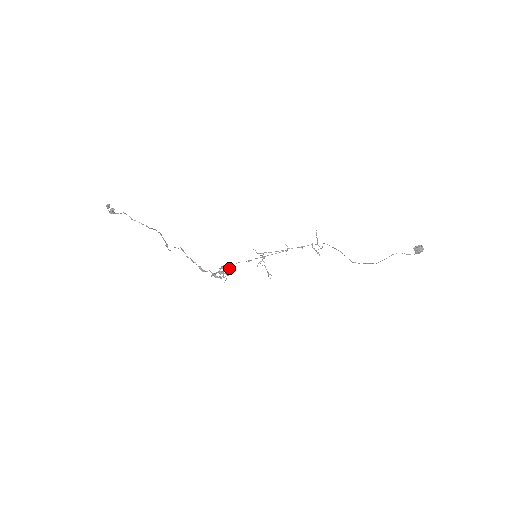
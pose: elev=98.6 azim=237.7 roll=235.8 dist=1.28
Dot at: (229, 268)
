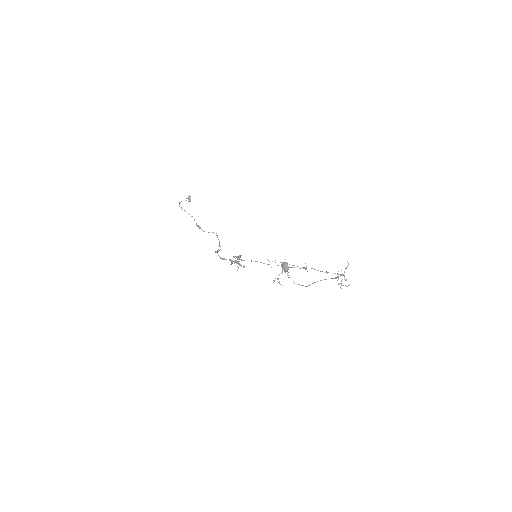
Dot at: (238, 259)
